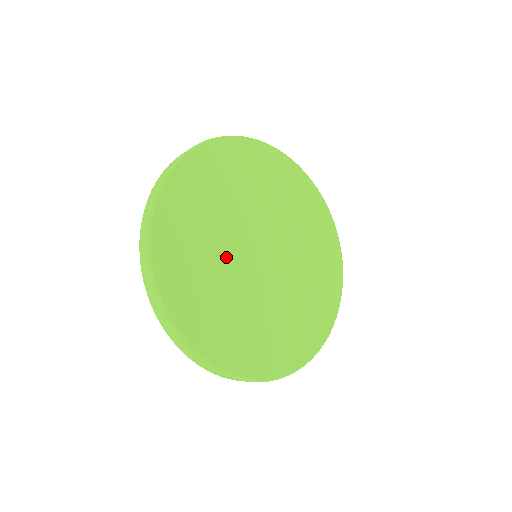
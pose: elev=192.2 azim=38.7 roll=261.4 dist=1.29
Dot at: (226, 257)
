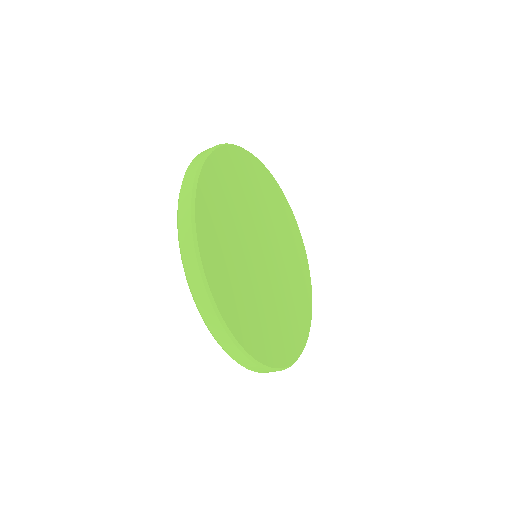
Dot at: (247, 217)
